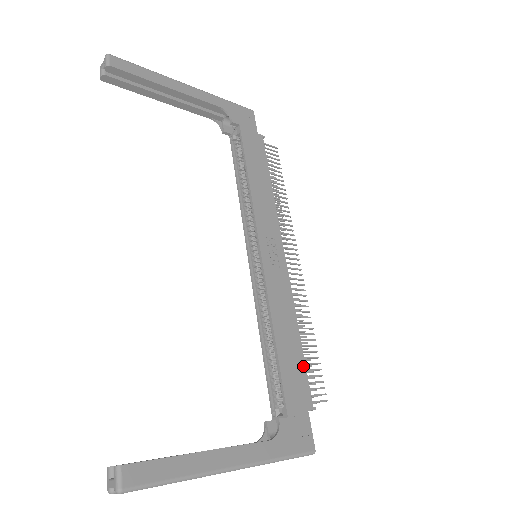
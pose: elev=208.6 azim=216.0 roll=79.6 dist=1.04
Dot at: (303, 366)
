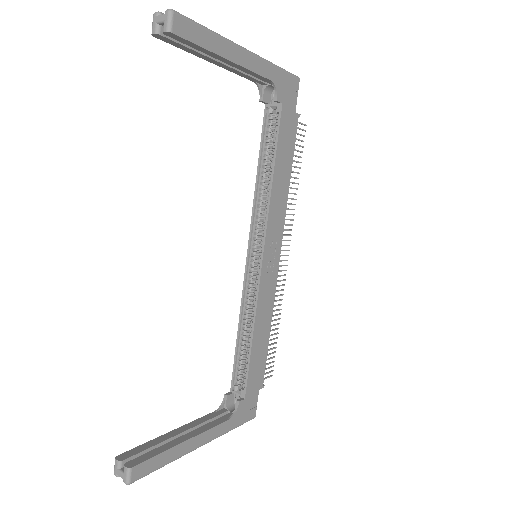
Dot at: (265, 356)
